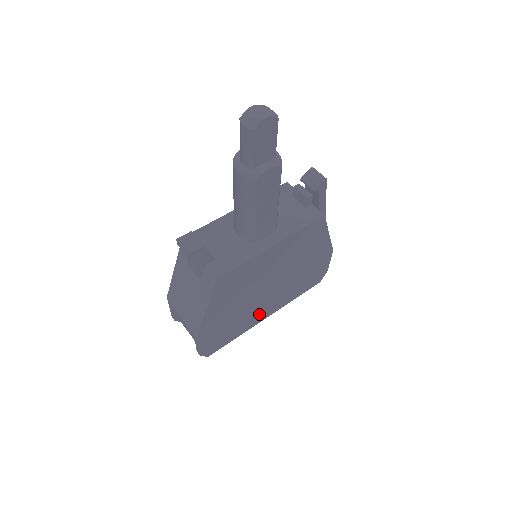
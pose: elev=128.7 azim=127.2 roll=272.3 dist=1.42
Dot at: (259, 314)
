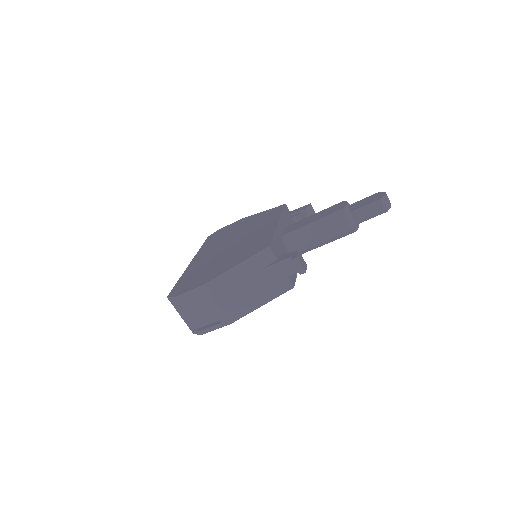
Dot at: occluded
